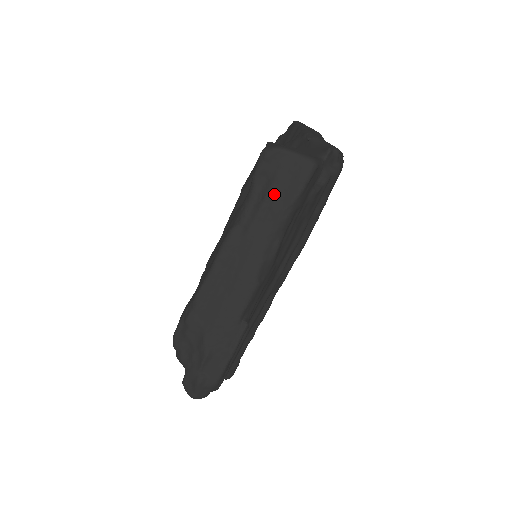
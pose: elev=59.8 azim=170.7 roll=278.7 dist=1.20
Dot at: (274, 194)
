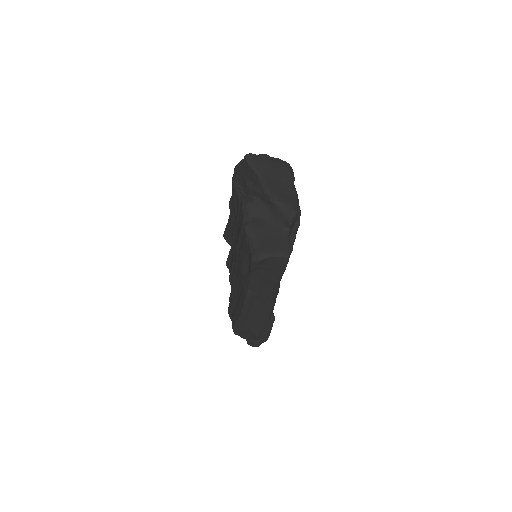
Dot at: (268, 275)
